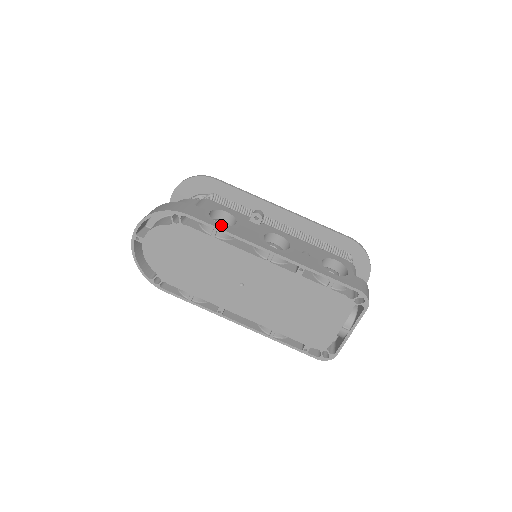
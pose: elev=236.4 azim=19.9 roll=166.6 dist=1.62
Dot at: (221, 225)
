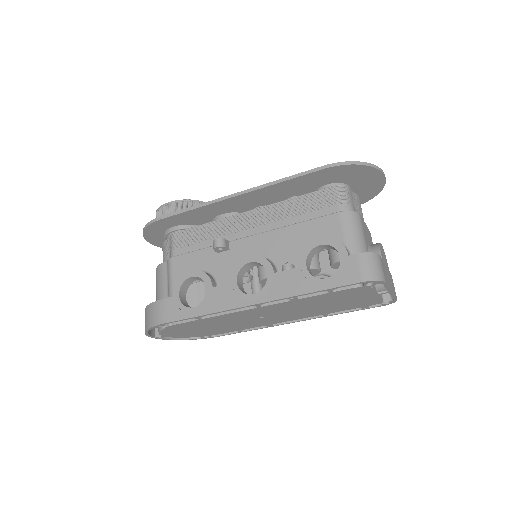
Dot at: (196, 309)
